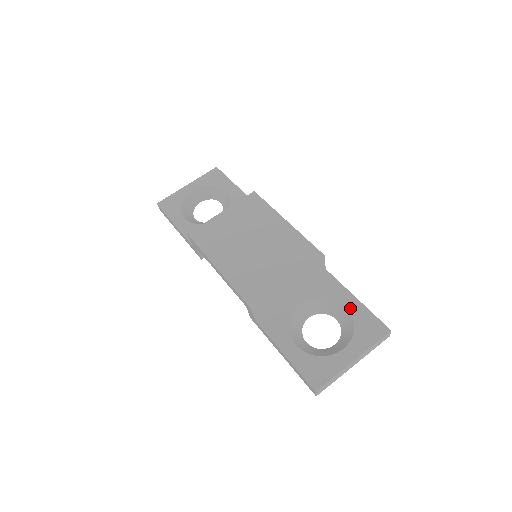
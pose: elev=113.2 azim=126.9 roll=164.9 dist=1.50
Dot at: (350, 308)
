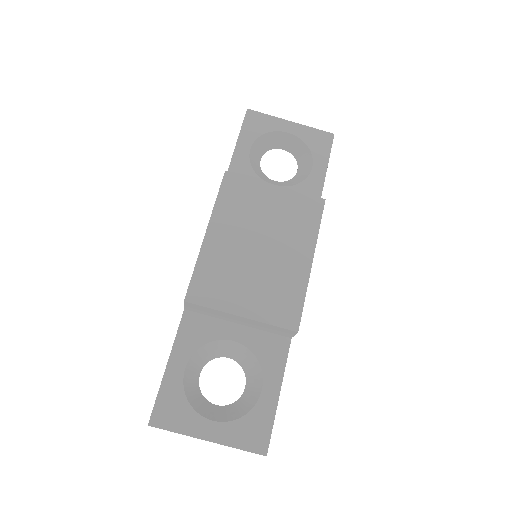
Dot at: (263, 396)
